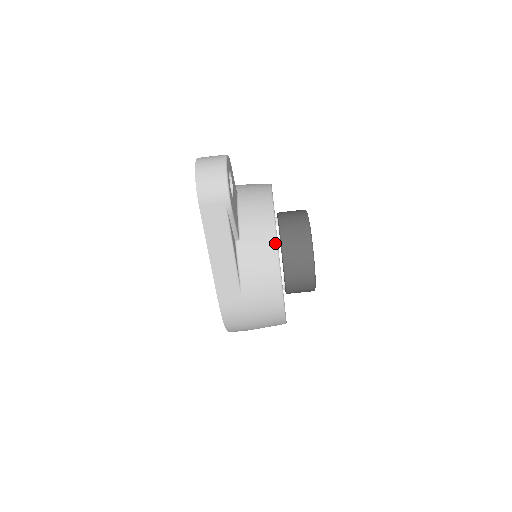
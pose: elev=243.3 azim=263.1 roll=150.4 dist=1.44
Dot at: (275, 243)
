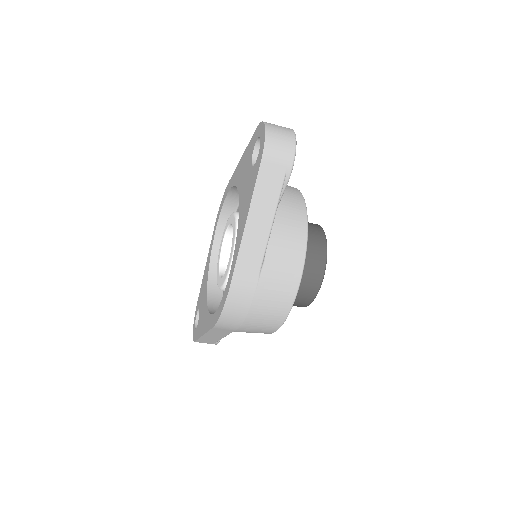
Dot at: (306, 234)
